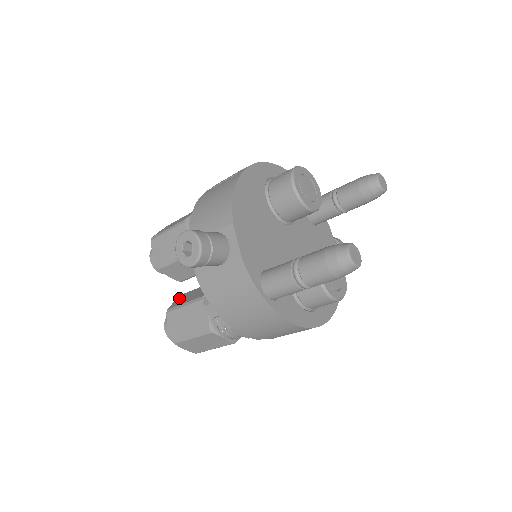
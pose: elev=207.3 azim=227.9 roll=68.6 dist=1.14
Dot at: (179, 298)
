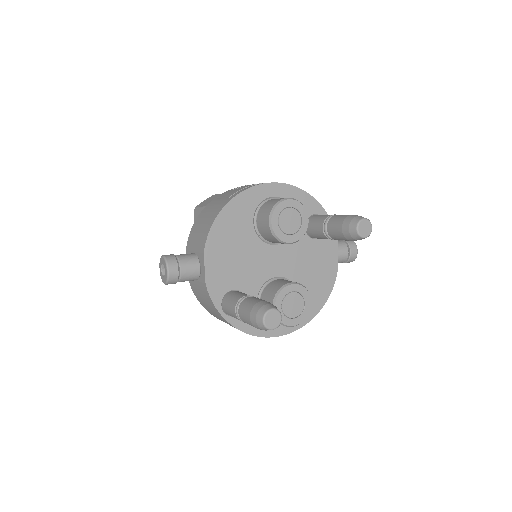
Dot at: occluded
